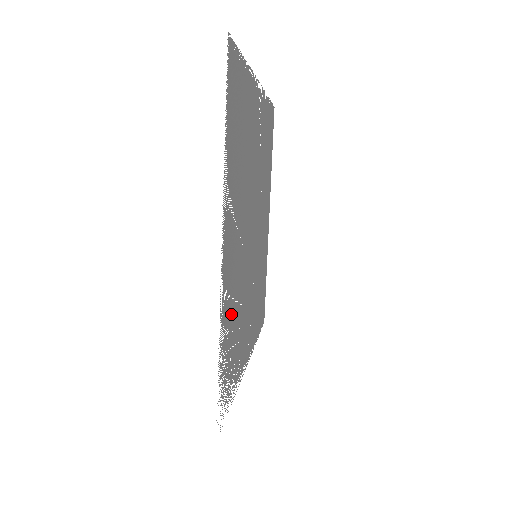
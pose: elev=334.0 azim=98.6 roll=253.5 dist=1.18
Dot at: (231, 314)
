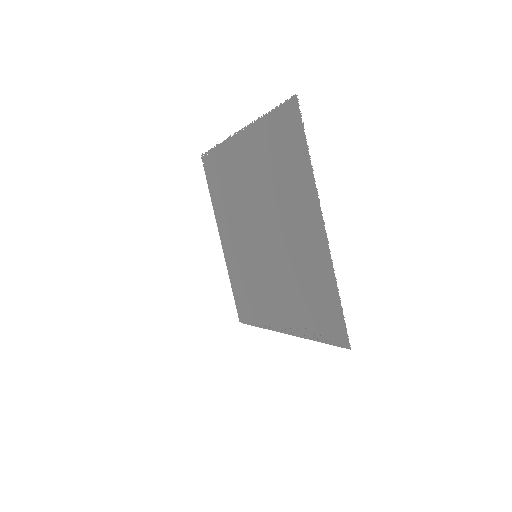
Dot at: (311, 275)
